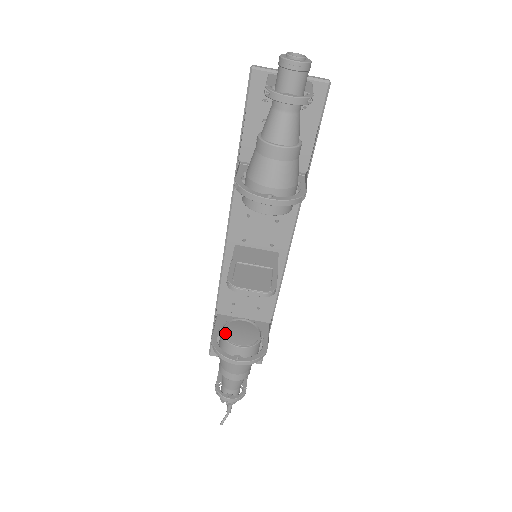
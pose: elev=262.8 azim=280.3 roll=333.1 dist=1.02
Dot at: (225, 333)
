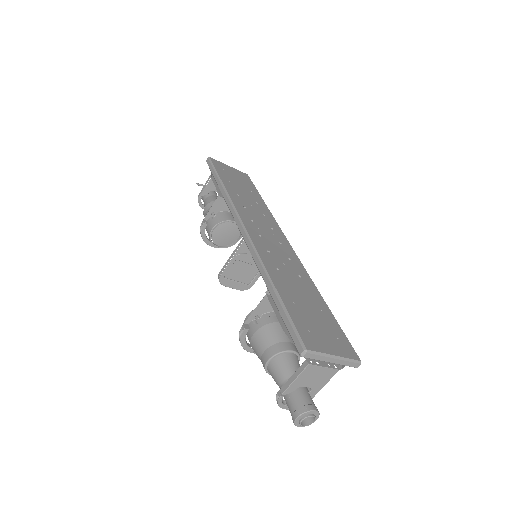
Dot at: (213, 233)
